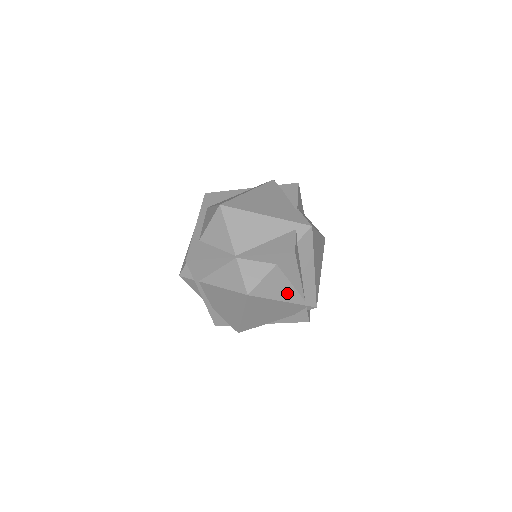
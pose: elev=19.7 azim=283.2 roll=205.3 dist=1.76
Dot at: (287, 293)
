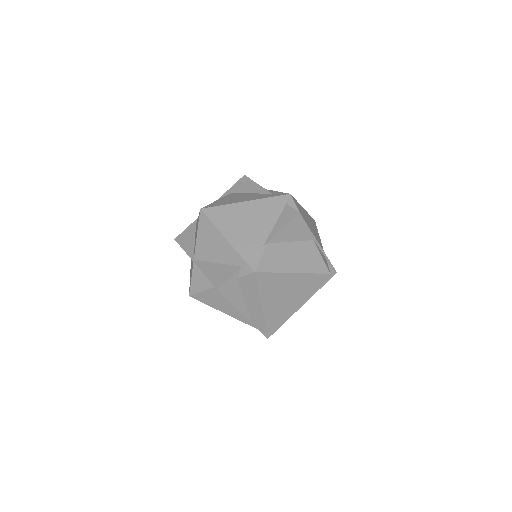
Dot at: (231, 310)
